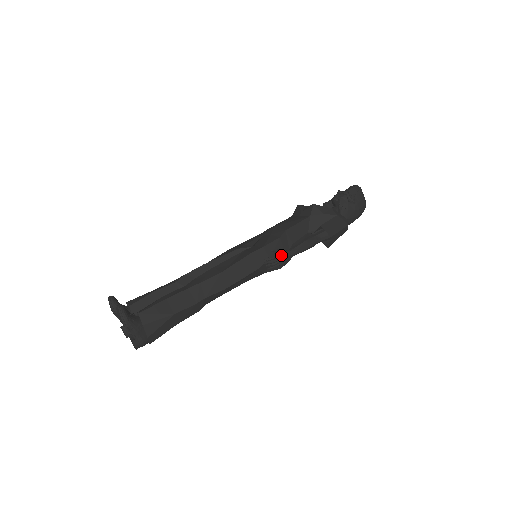
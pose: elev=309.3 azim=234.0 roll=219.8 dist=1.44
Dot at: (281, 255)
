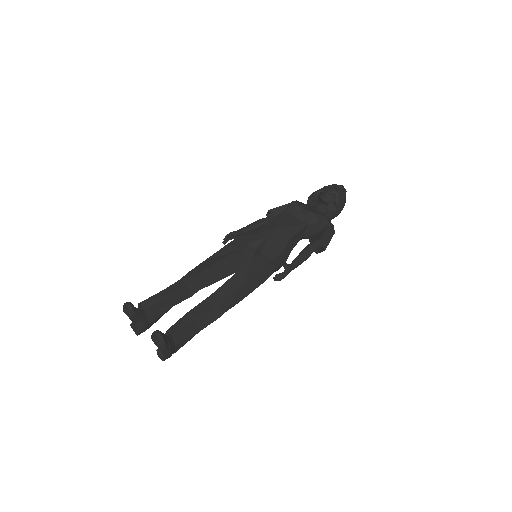
Dot at: (288, 271)
